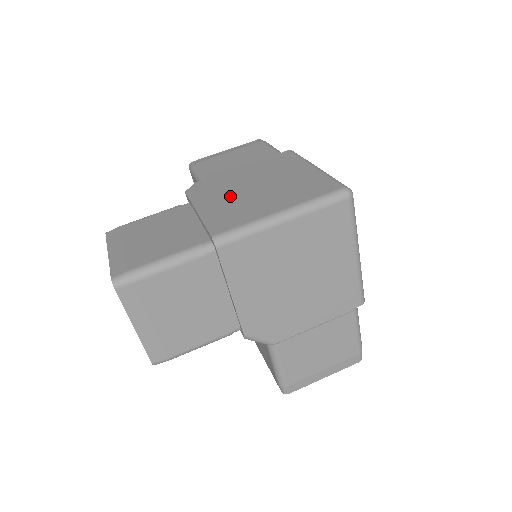
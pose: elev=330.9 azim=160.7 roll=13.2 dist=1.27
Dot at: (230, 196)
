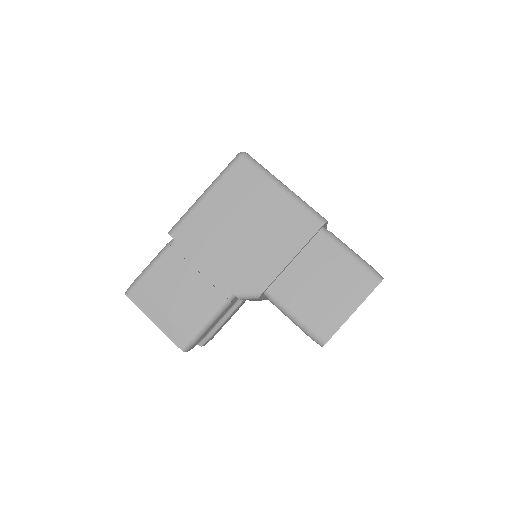
Dot at: occluded
